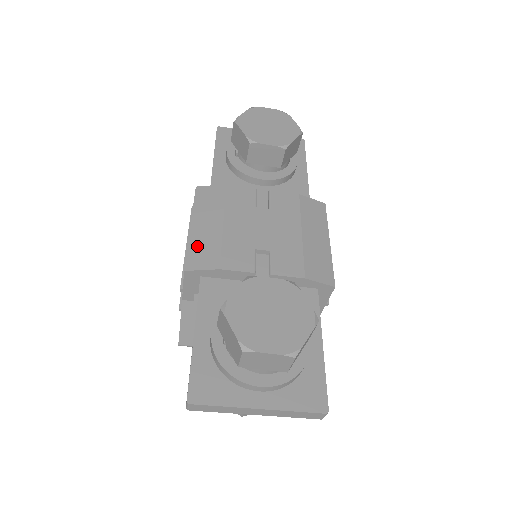
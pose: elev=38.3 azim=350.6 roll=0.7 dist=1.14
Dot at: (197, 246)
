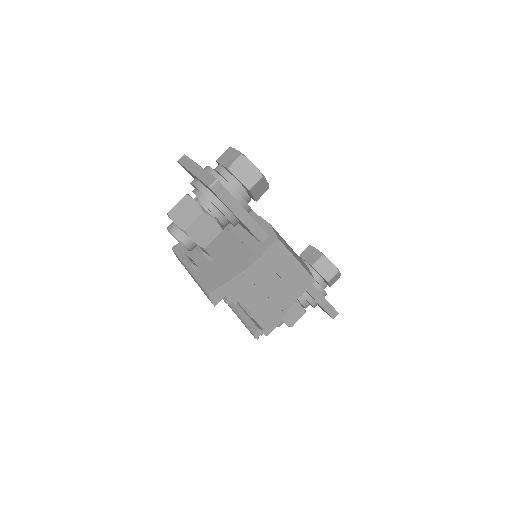
Dot at: occluded
